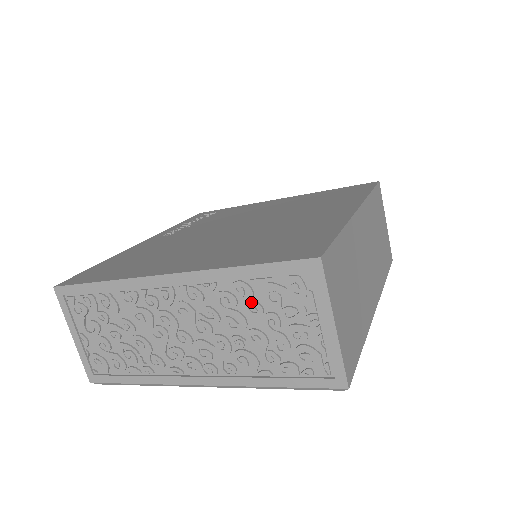
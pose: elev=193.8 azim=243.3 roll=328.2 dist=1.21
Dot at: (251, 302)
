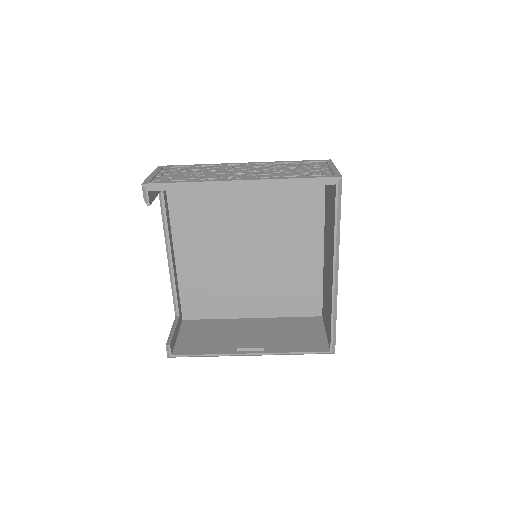
Dot at: (291, 166)
